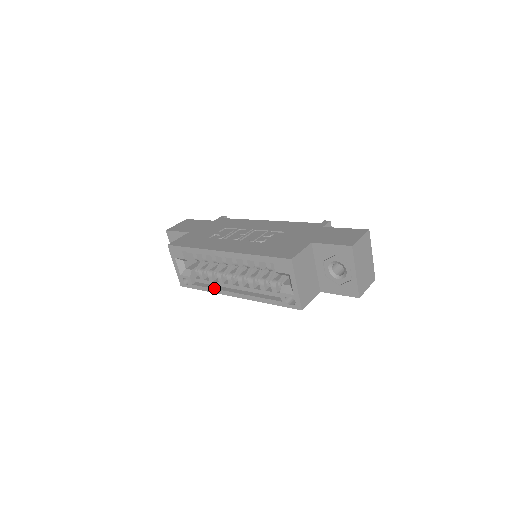
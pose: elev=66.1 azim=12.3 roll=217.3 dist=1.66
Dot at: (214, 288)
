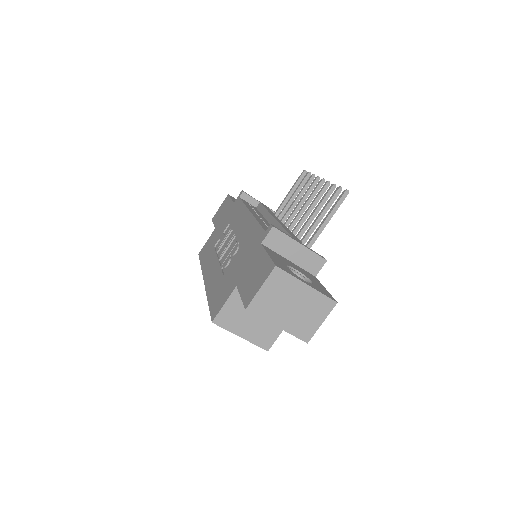
Dot at: occluded
